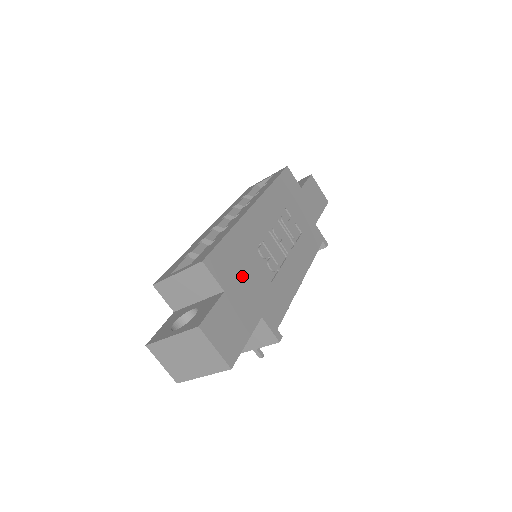
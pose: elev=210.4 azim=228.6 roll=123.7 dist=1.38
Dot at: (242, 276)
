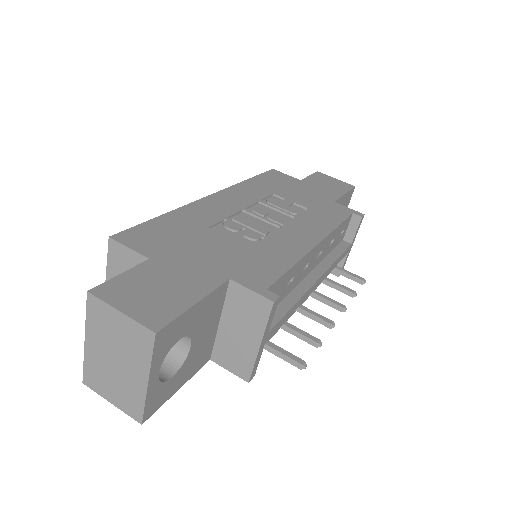
Dot at: (188, 245)
